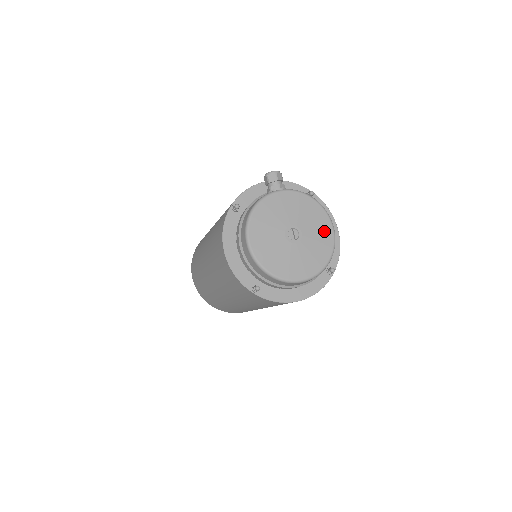
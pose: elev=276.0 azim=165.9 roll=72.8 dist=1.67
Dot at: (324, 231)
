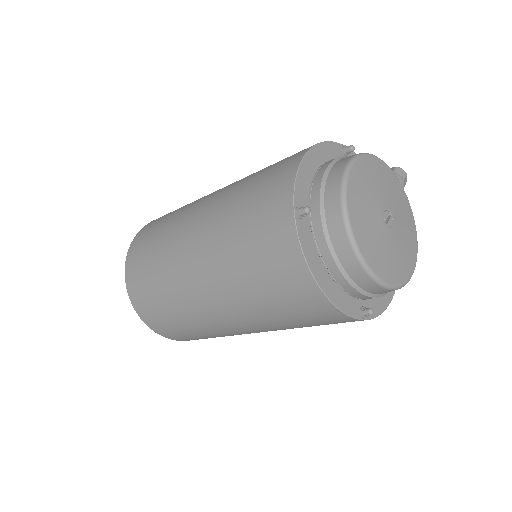
Dot at: (407, 261)
